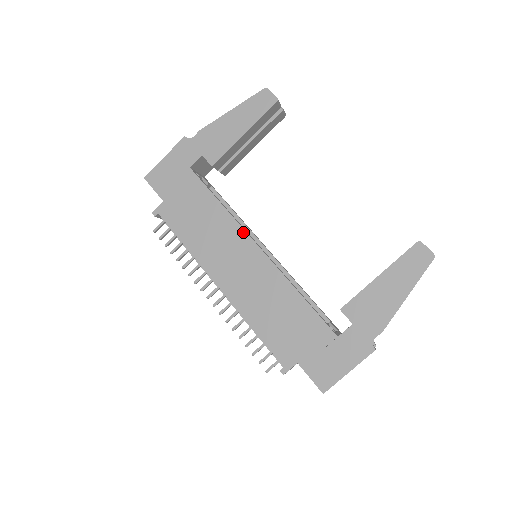
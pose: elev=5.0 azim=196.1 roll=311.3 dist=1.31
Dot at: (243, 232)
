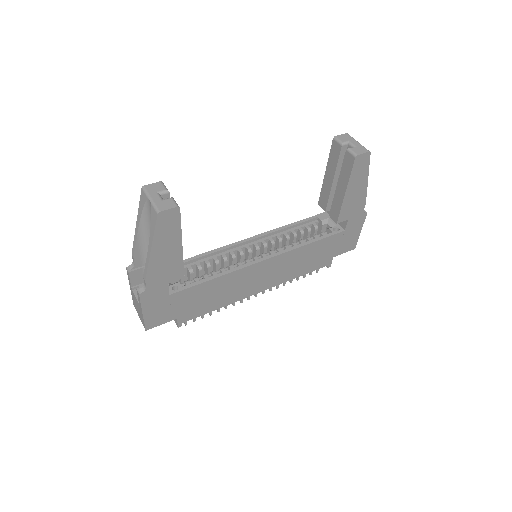
Dot at: (248, 268)
